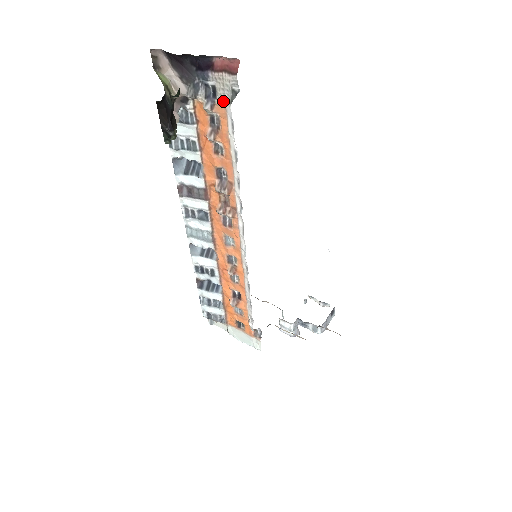
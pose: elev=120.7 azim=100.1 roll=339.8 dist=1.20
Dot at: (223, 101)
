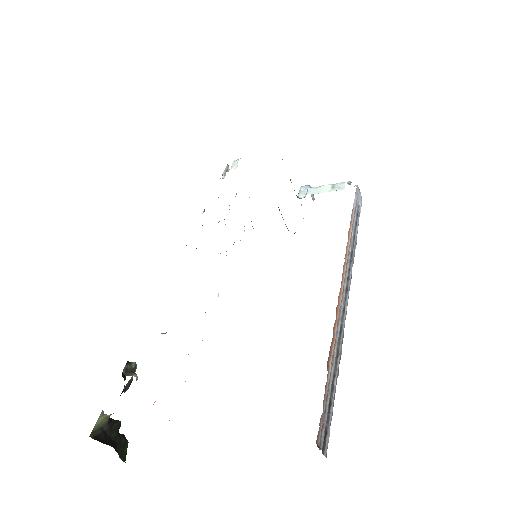
Dot at: occluded
